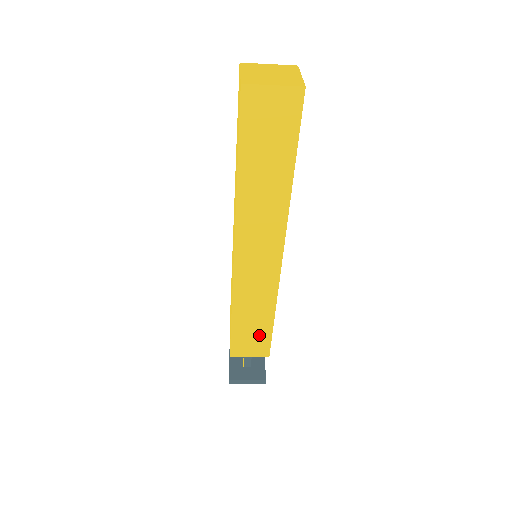
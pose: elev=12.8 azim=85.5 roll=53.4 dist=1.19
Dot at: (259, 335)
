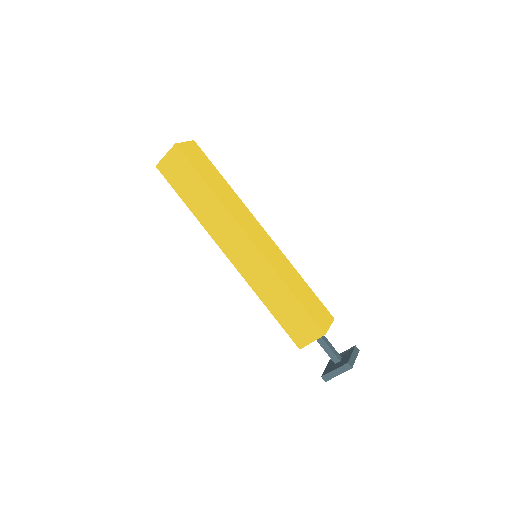
Dot at: (299, 316)
